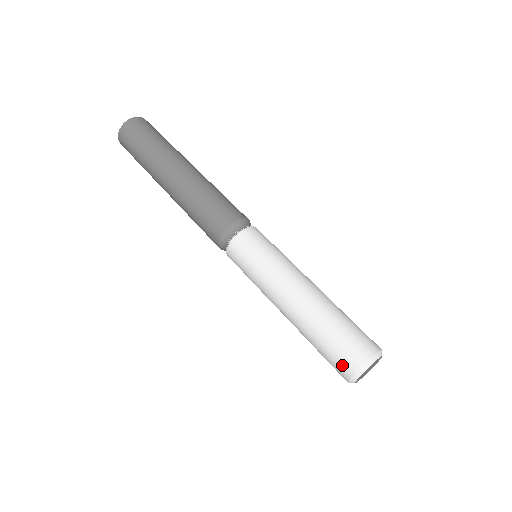
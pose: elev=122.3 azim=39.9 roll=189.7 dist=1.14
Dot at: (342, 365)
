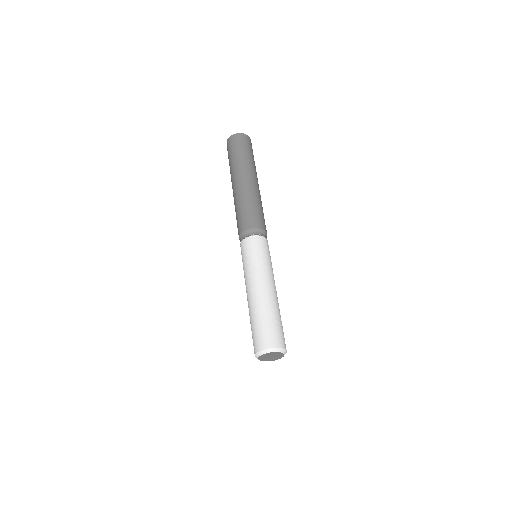
Dot at: (269, 339)
